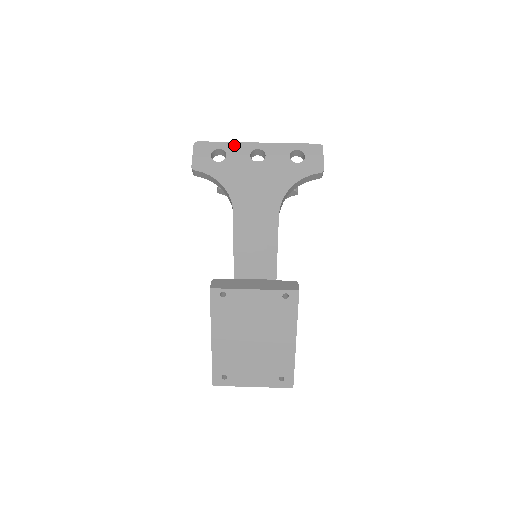
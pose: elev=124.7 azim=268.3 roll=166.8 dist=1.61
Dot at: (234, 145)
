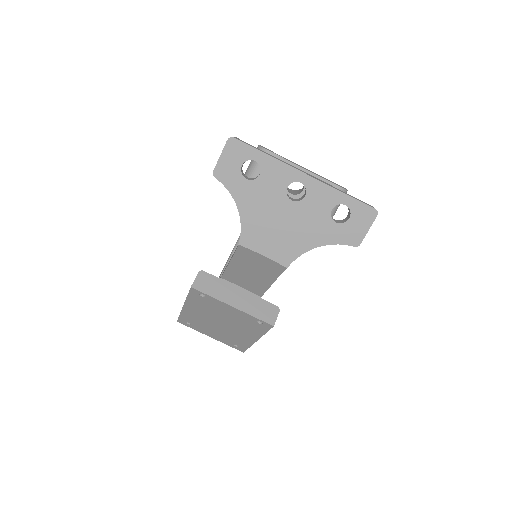
Dot at: (275, 164)
